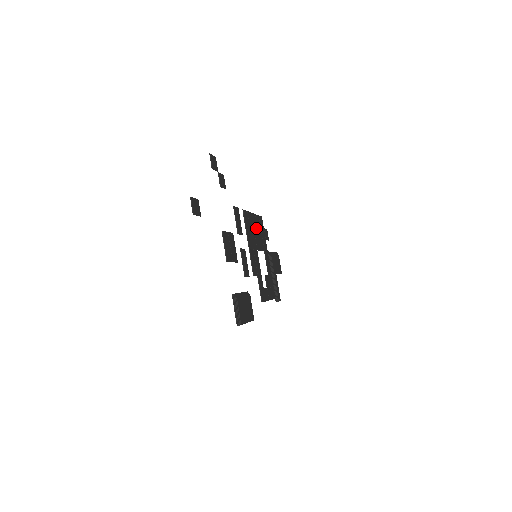
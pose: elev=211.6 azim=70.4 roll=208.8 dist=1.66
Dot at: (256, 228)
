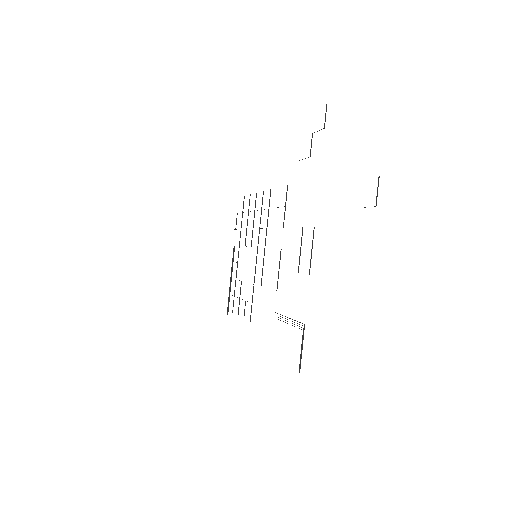
Dot at: occluded
